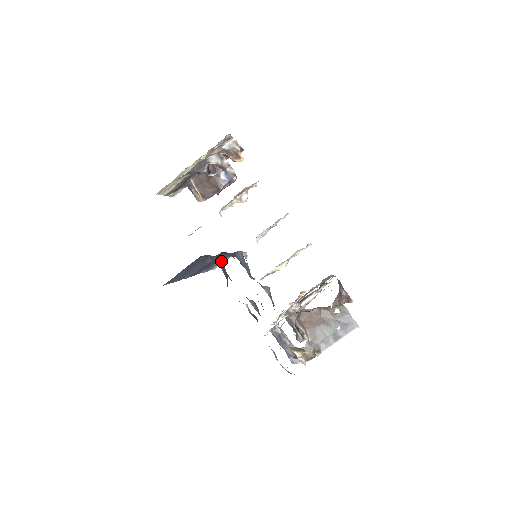
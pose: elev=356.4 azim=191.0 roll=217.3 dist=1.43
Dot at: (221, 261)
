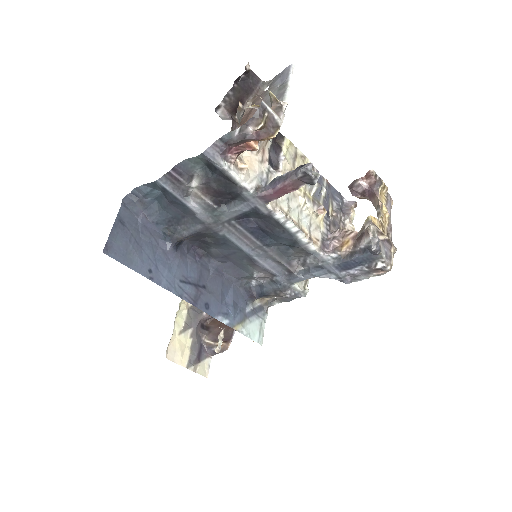
Dot at: (248, 317)
